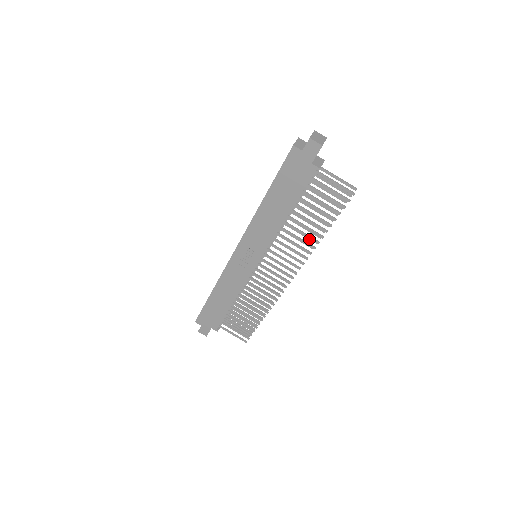
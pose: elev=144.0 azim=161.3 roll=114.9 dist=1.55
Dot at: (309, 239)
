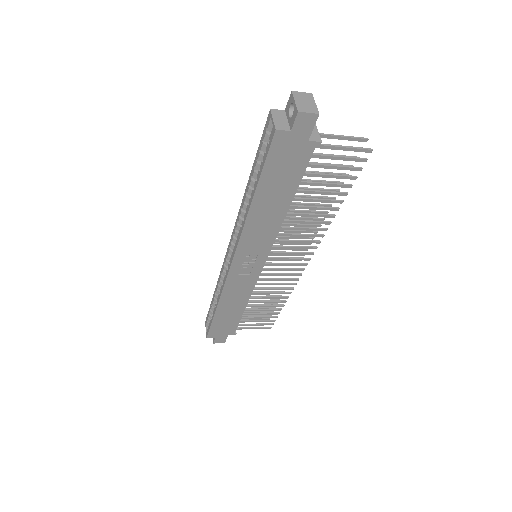
Dot at: (316, 213)
